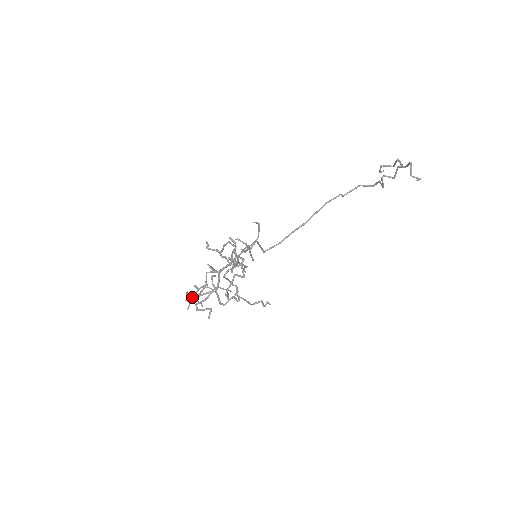
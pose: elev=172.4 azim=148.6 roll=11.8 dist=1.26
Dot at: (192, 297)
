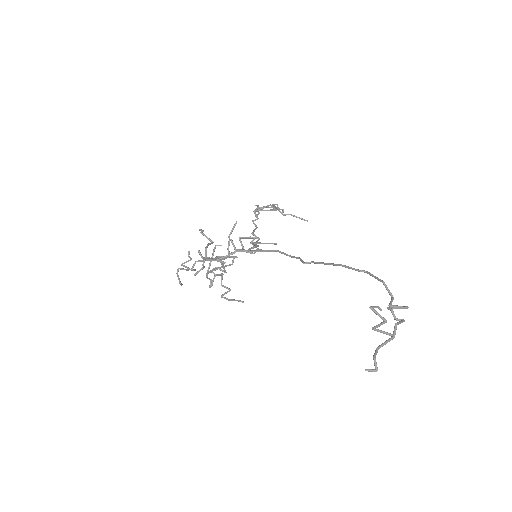
Dot at: (266, 207)
